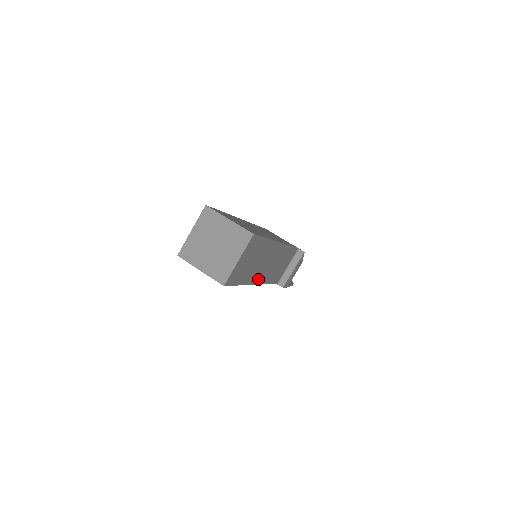
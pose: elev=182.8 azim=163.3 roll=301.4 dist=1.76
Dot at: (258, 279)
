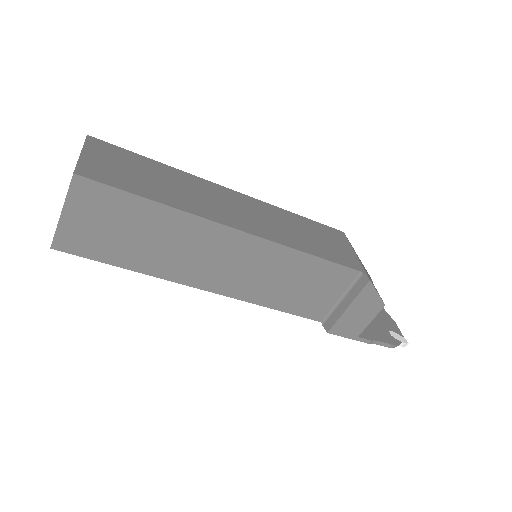
Dot at: (205, 282)
